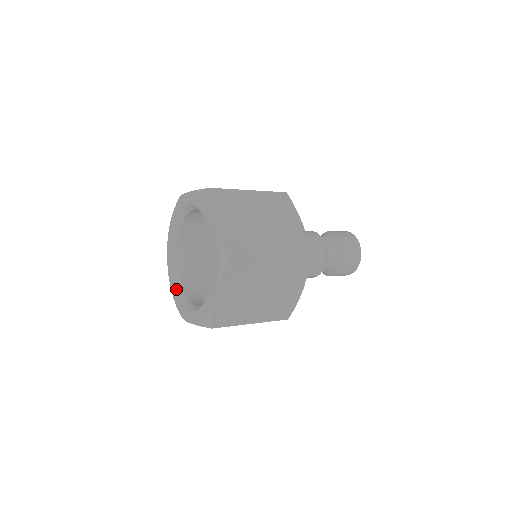
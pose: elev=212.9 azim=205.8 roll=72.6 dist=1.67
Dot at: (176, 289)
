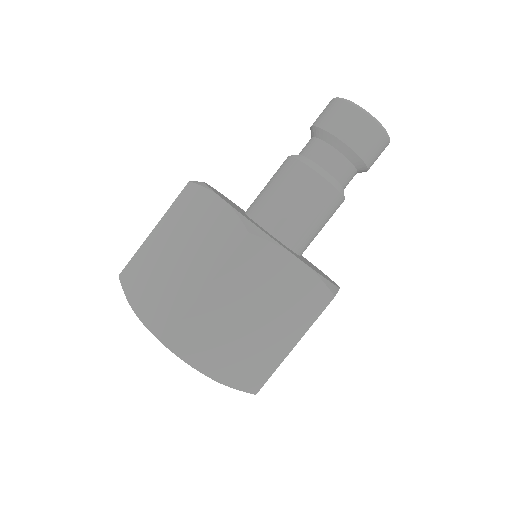
Dot at: occluded
